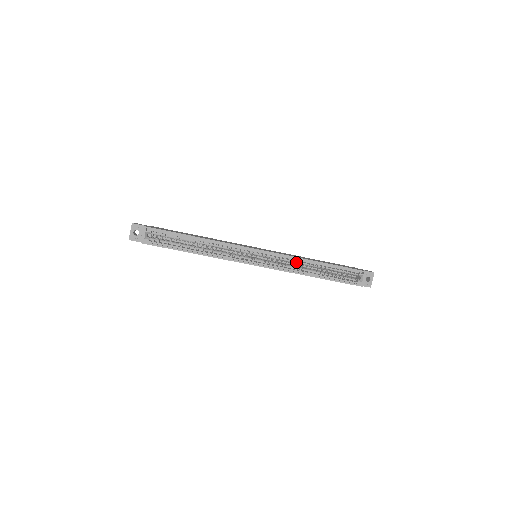
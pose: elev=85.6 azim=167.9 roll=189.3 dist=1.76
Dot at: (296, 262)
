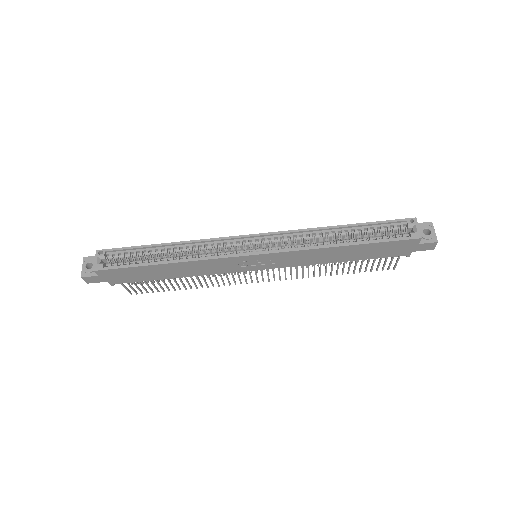
Dot at: (309, 237)
